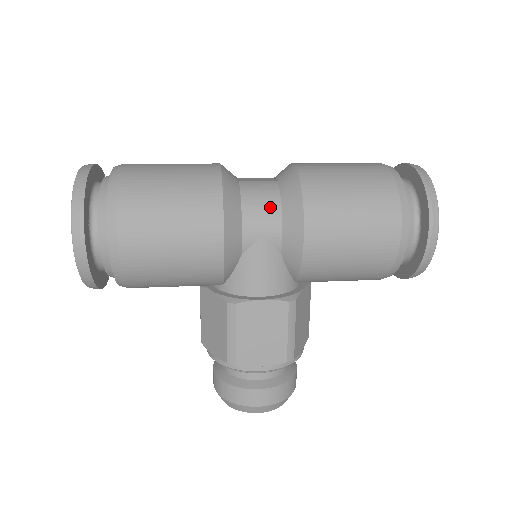
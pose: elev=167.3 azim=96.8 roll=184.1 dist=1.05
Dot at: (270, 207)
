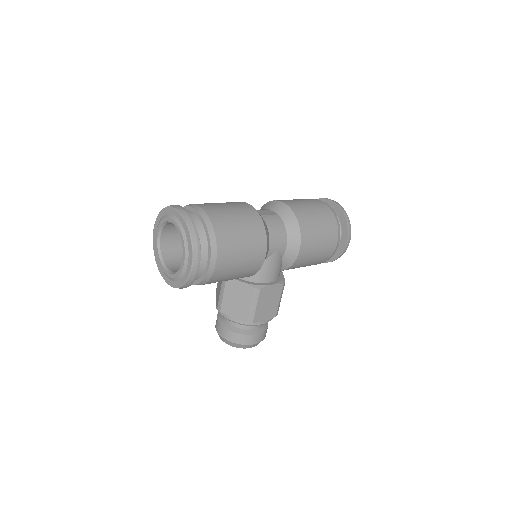
Dot at: (281, 233)
